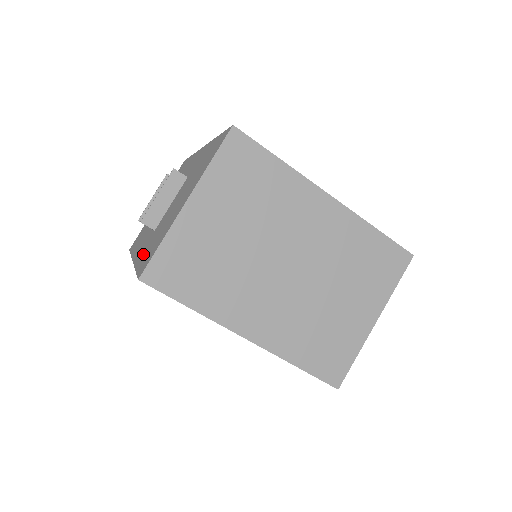
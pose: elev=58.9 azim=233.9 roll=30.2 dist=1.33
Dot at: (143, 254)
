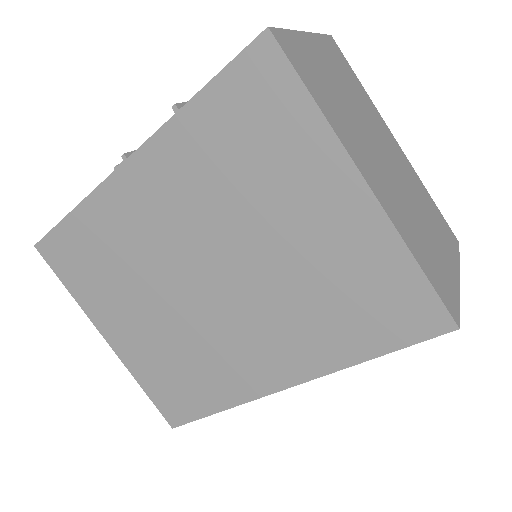
Dot at: occluded
